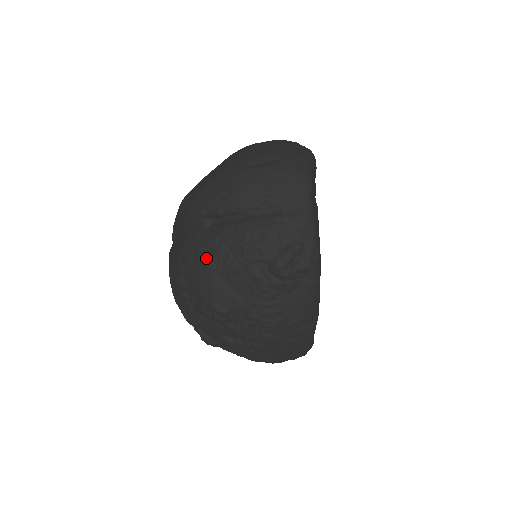
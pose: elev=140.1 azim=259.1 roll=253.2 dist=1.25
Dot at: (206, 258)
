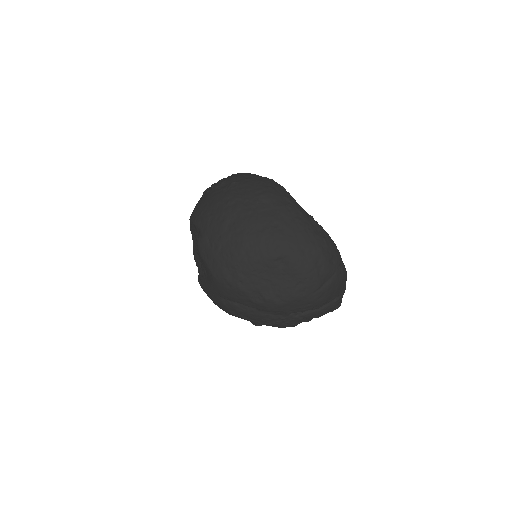
Dot at: (294, 325)
